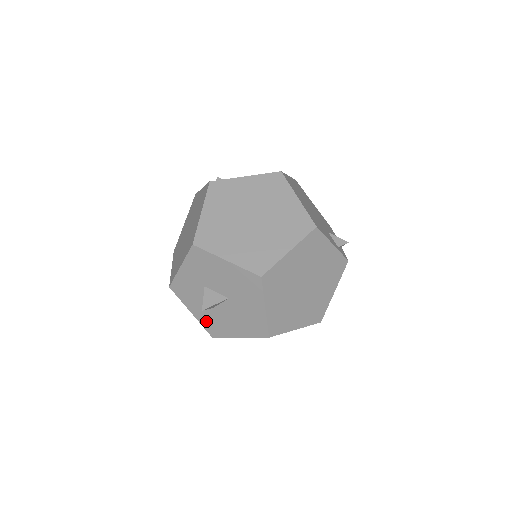
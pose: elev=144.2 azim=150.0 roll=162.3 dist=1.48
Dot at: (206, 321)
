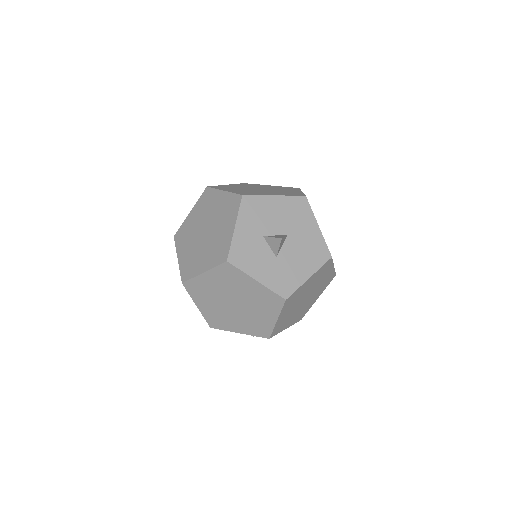
Dot at: (274, 280)
